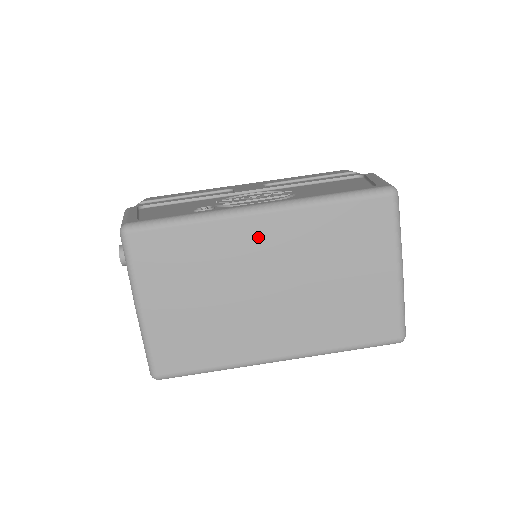
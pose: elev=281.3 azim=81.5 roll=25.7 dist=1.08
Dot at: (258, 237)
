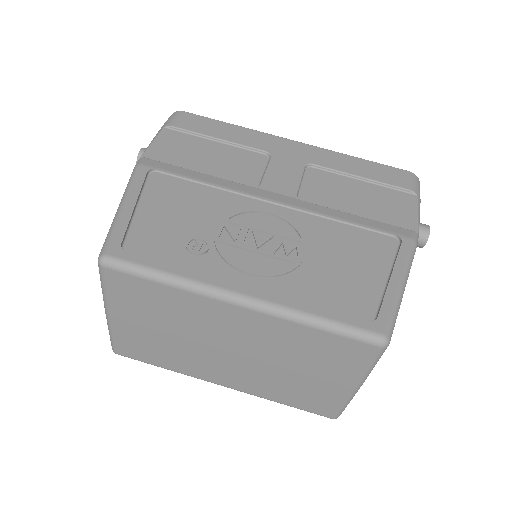
Dot at: (230, 319)
